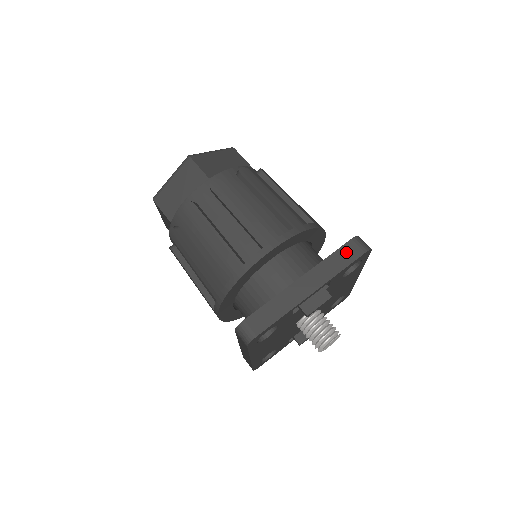
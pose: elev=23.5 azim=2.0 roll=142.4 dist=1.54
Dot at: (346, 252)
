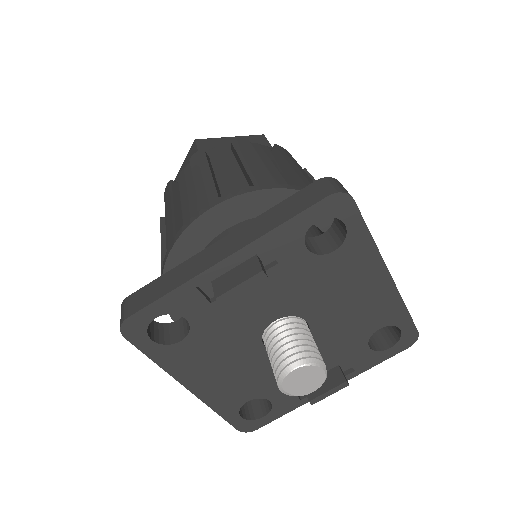
Dot at: (299, 199)
